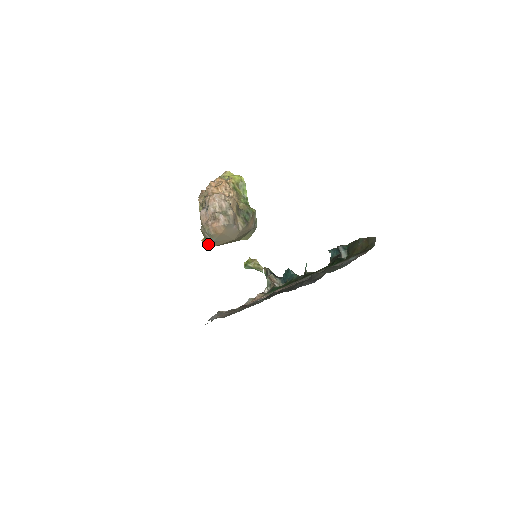
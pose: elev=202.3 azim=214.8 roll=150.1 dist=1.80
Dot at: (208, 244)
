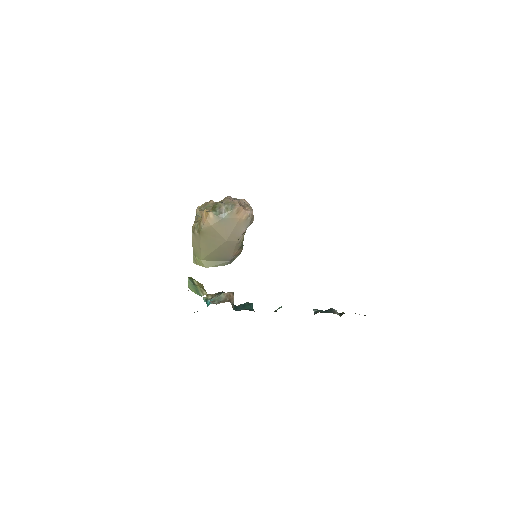
Dot at: (210, 217)
